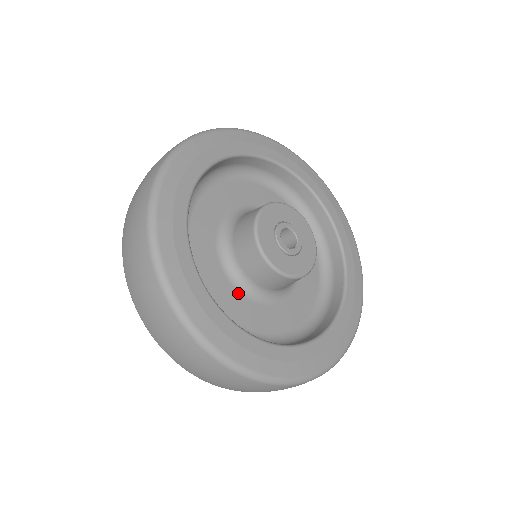
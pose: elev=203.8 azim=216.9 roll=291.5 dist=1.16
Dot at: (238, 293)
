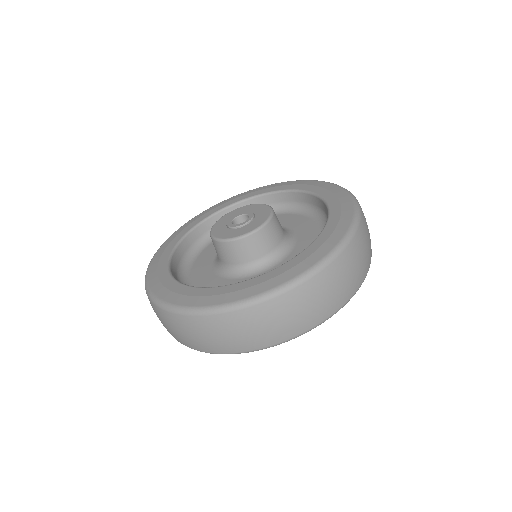
Dot at: (211, 266)
